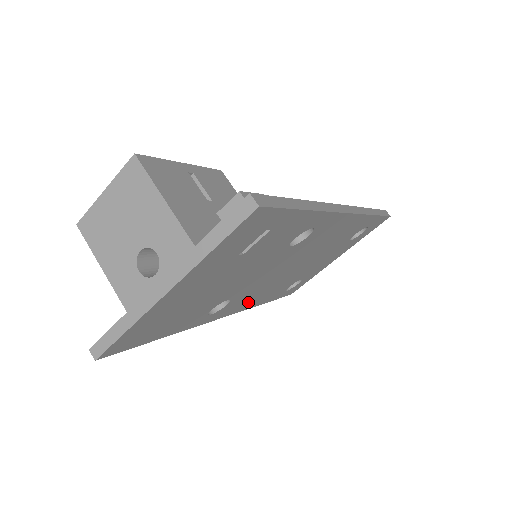
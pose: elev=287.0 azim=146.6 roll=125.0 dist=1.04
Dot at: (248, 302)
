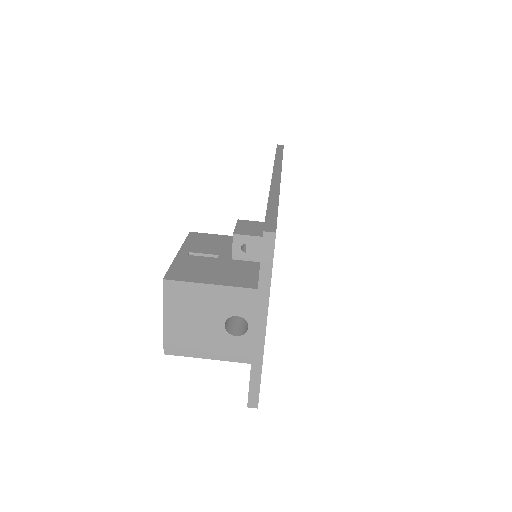
Dot at: occluded
